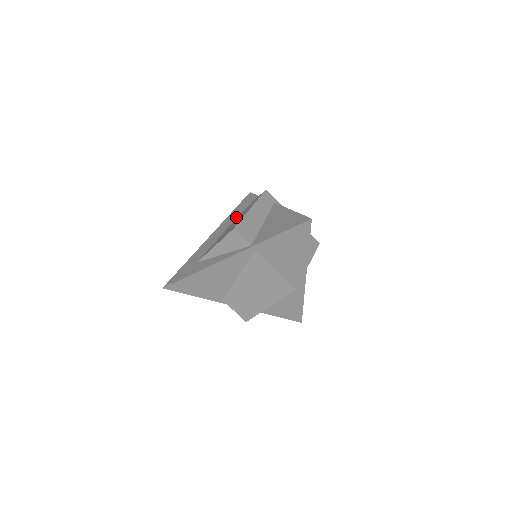
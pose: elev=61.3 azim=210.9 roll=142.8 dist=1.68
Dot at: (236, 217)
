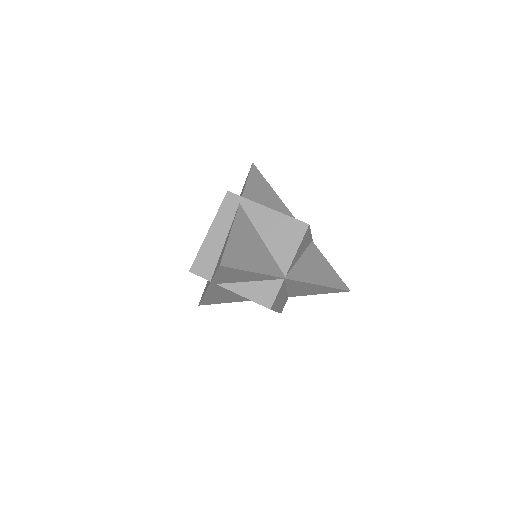
Dot at: occluded
